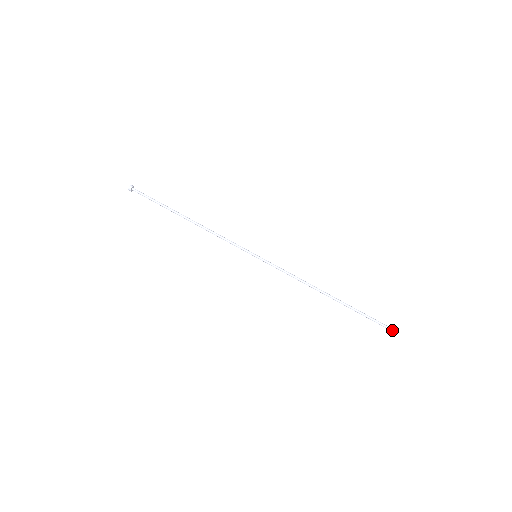
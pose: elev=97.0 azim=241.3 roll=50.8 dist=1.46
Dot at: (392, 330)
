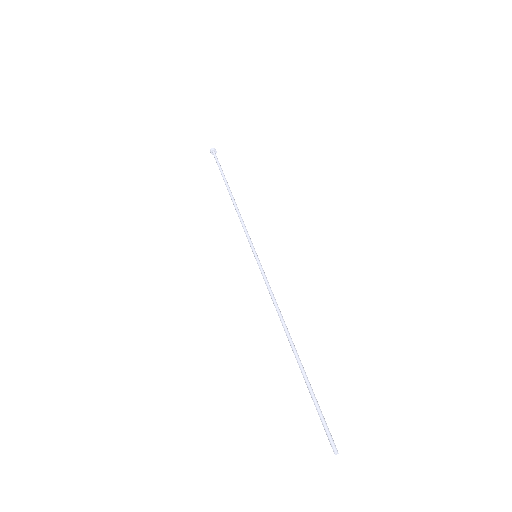
Dot at: (332, 444)
